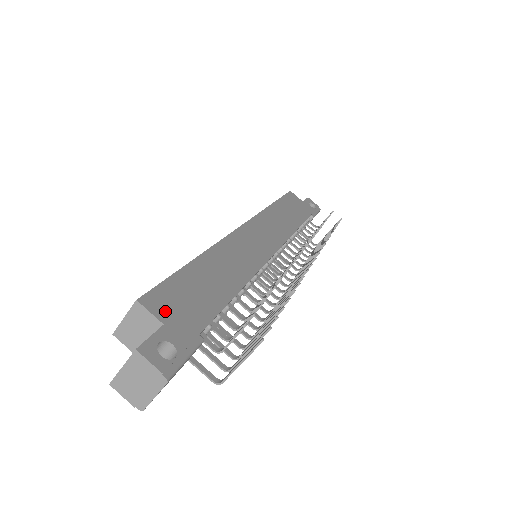
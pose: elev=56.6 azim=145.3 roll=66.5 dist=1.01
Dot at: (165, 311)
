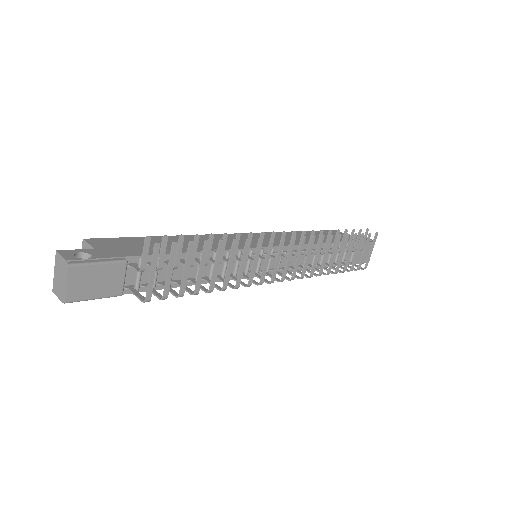
Dot at: (103, 245)
